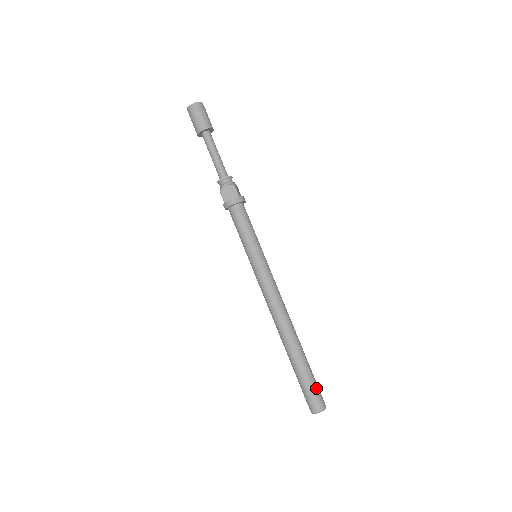
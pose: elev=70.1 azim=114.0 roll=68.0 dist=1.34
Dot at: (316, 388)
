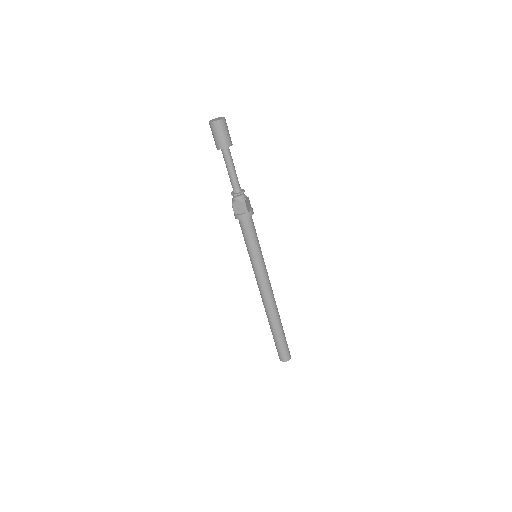
Dot at: (286, 348)
